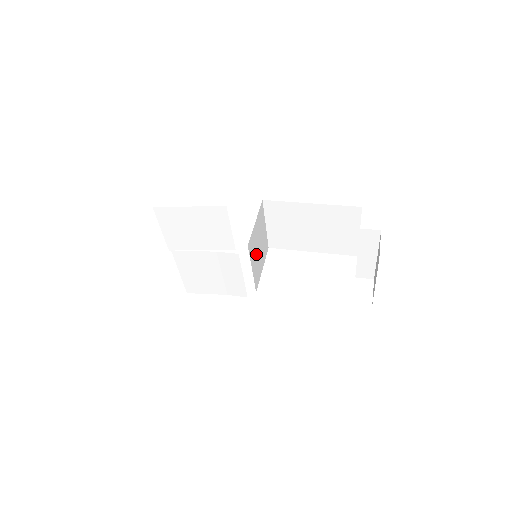
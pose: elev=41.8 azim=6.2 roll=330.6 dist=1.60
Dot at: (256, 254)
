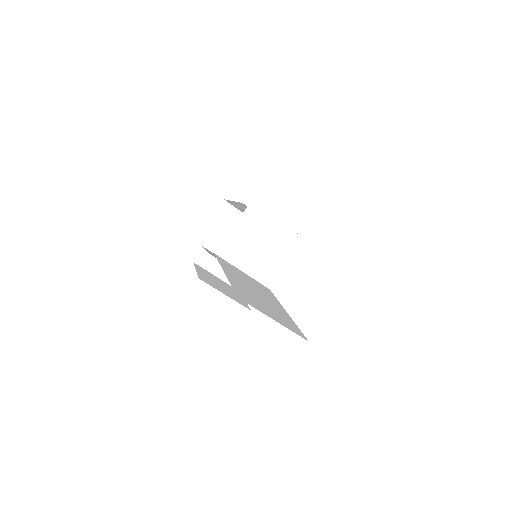
Dot at: (253, 255)
